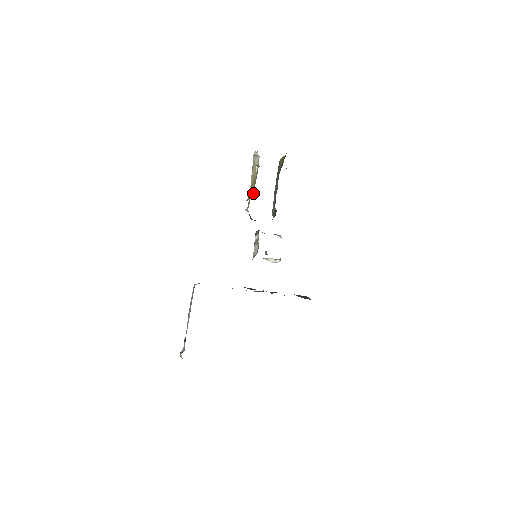
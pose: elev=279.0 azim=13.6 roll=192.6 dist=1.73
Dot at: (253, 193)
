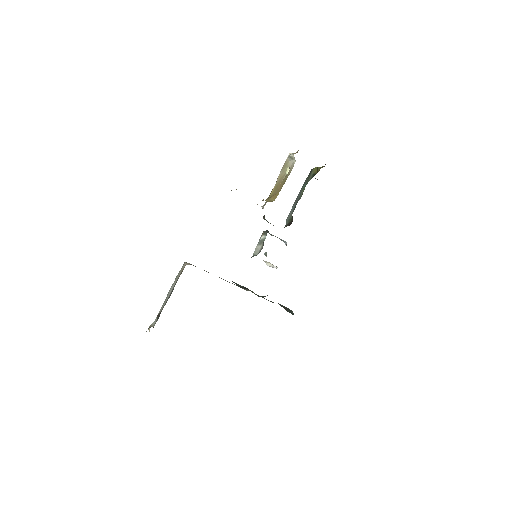
Dot at: (276, 196)
